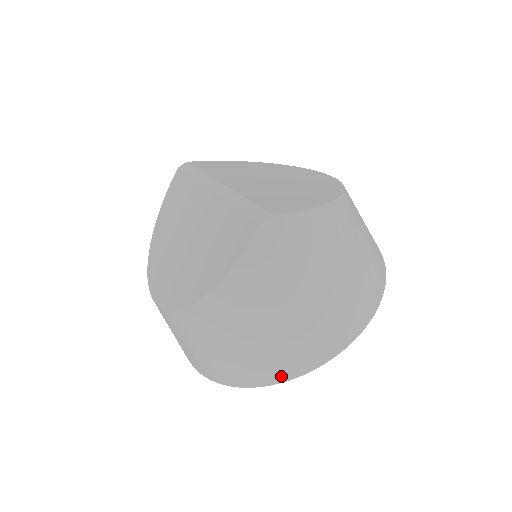
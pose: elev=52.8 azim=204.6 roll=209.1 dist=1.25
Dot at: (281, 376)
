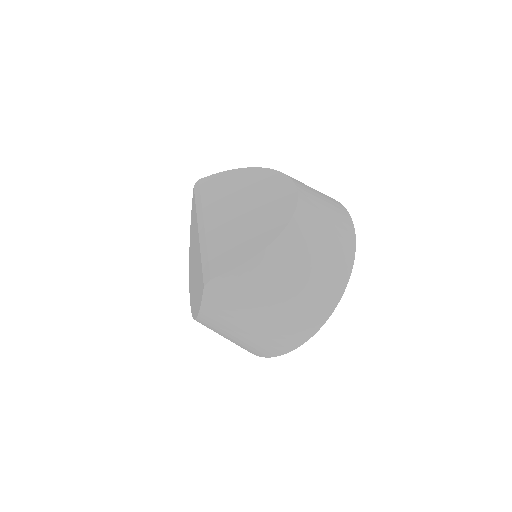
Dot at: (270, 354)
